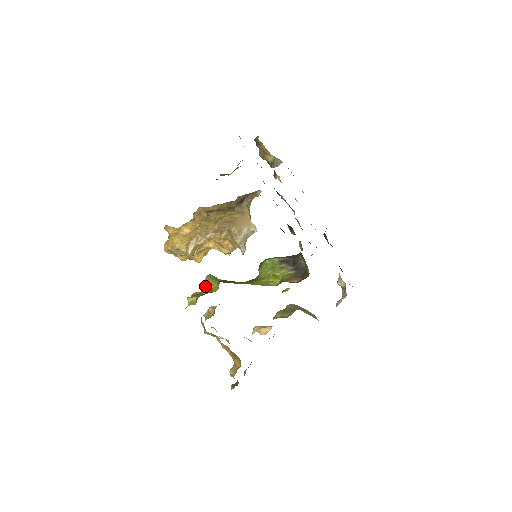
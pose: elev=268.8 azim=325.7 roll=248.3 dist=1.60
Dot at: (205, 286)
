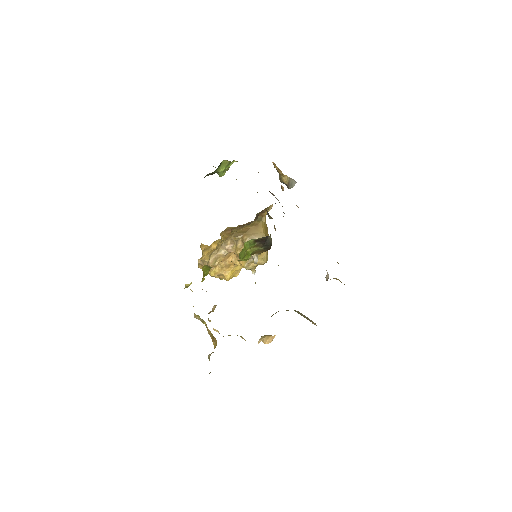
Dot at: (203, 276)
